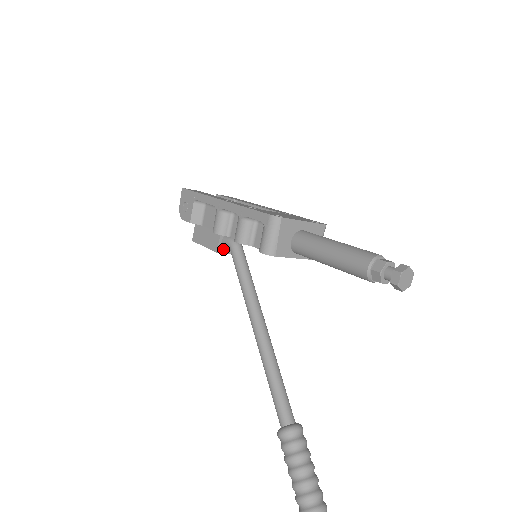
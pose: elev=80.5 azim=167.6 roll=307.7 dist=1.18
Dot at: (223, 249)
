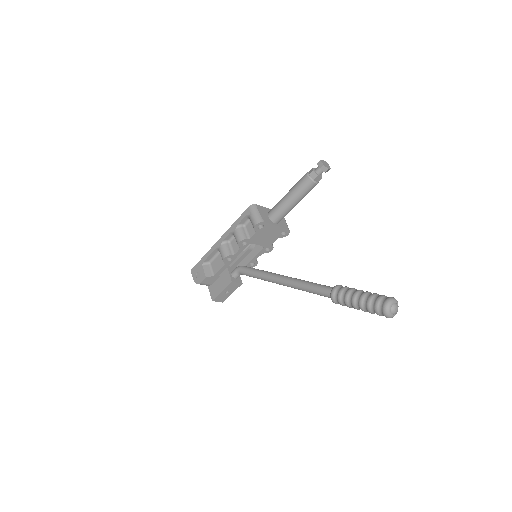
Dot at: (235, 280)
